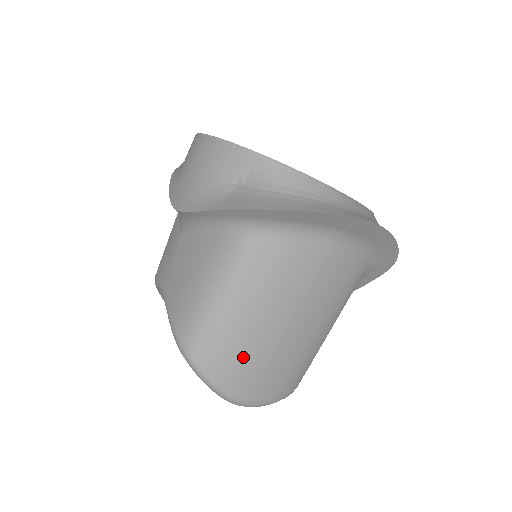
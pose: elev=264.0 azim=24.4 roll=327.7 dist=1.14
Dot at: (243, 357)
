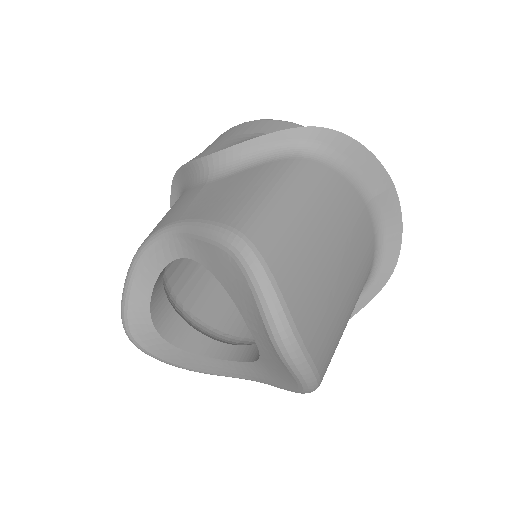
Dot at: (302, 264)
